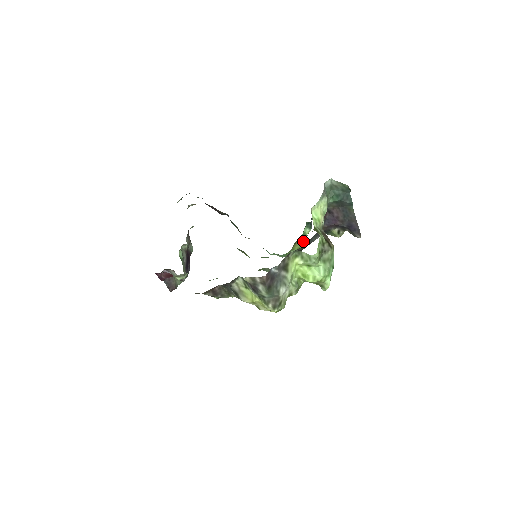
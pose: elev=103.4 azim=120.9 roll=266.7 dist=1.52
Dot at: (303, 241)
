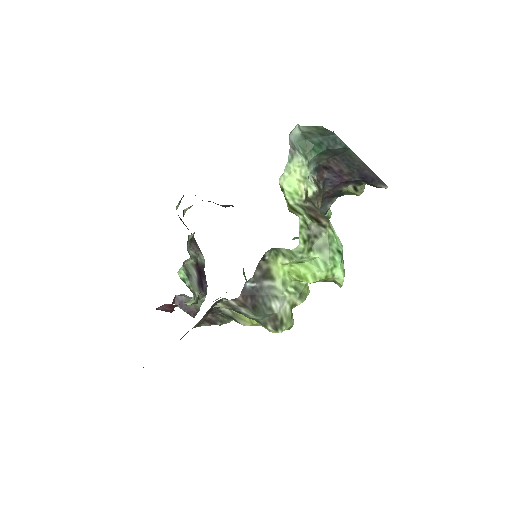
Dot at: occluded
